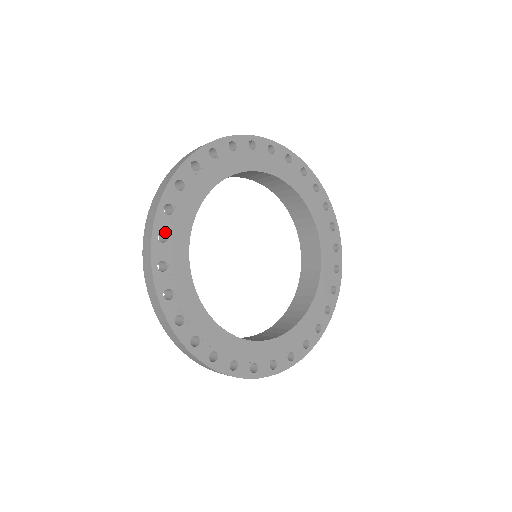
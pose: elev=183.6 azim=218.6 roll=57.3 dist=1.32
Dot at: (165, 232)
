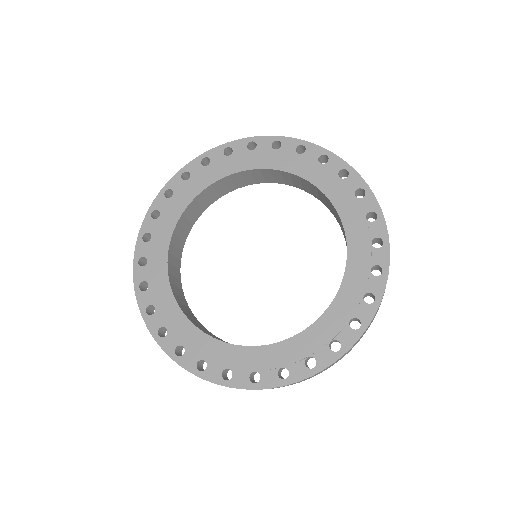
Dot at: (150, 305)
